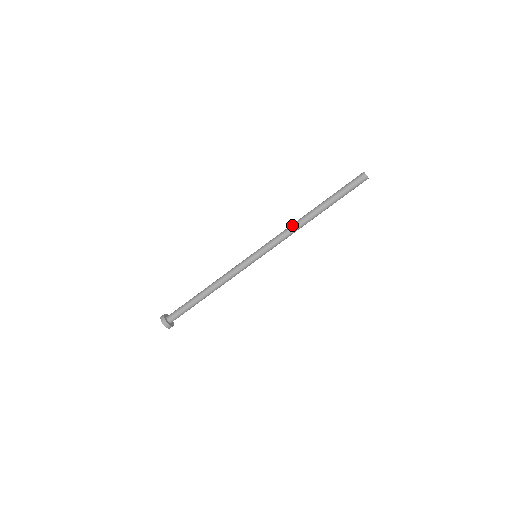
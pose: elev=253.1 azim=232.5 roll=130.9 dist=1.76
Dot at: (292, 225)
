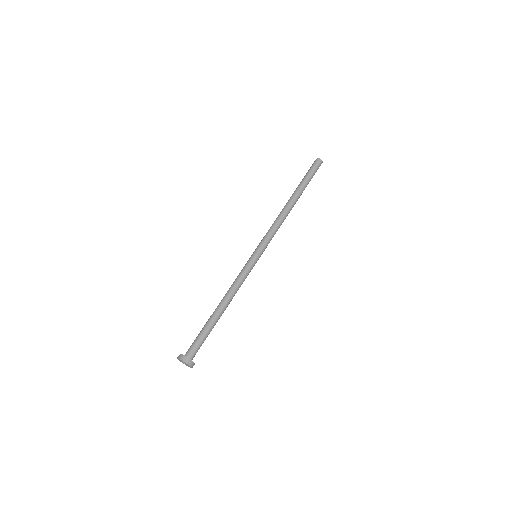
Dot at: (277, 217)
